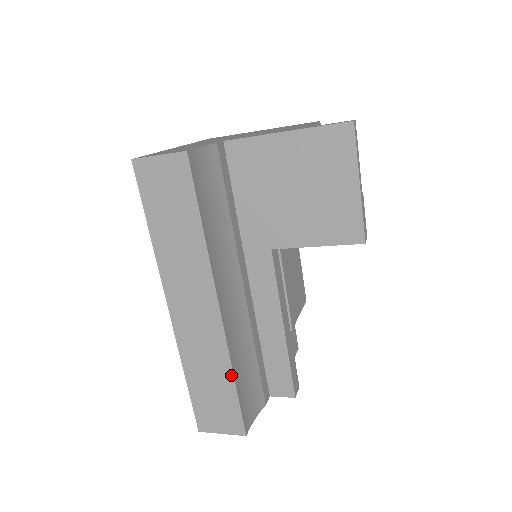
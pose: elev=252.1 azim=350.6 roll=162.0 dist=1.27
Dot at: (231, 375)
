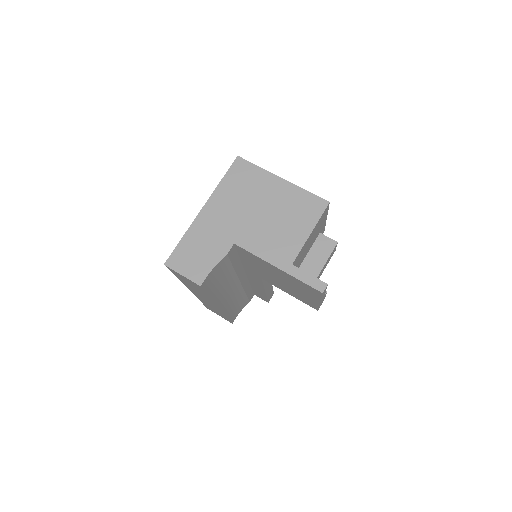
Dot at: (225, 316)
